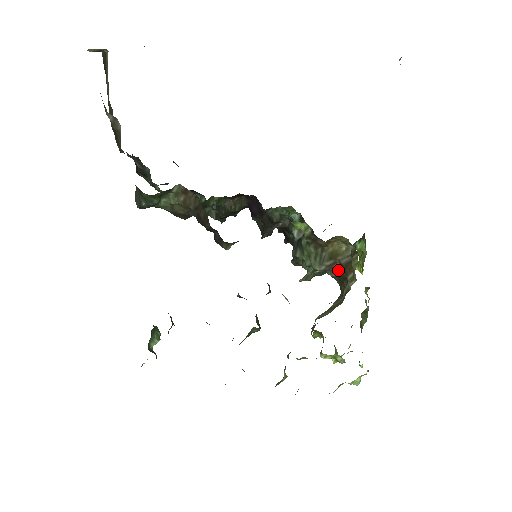
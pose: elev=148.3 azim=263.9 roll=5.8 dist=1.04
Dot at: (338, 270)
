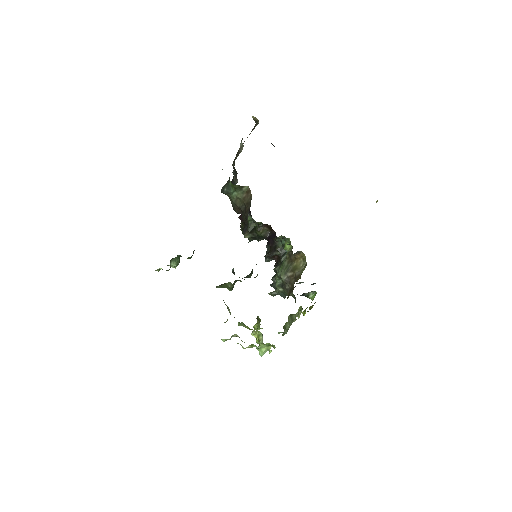
Dot at: (292, 281)
